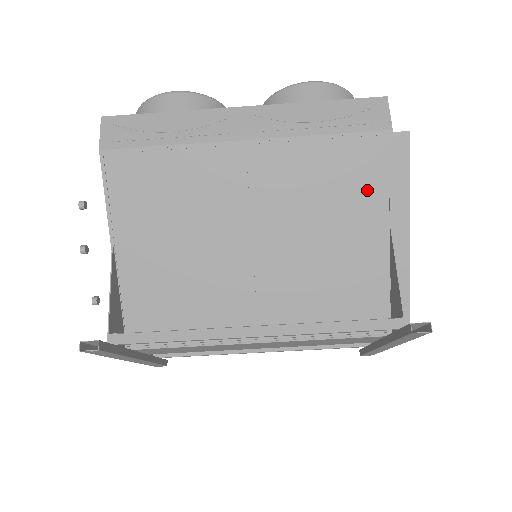
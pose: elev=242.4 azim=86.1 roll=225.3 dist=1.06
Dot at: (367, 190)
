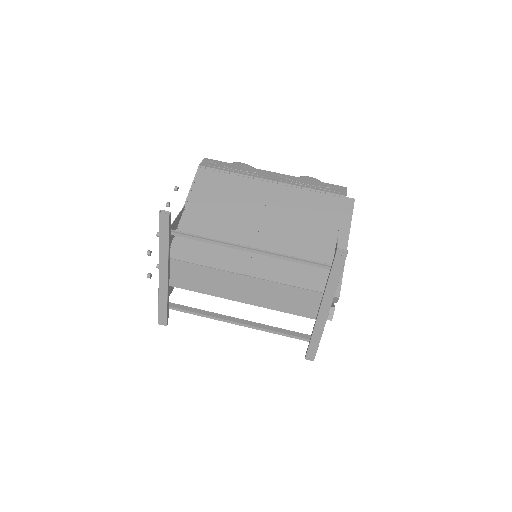
Dot at: (328, 218)
